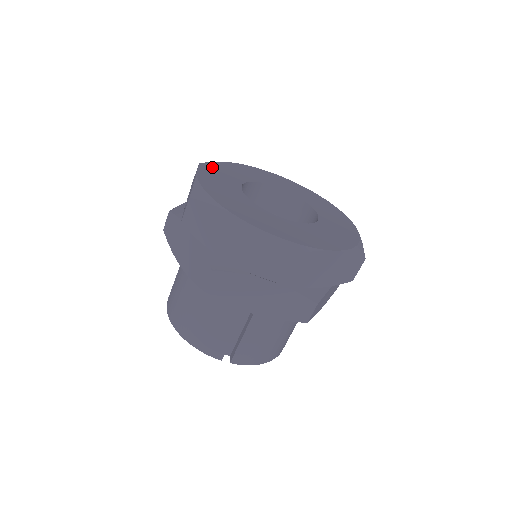
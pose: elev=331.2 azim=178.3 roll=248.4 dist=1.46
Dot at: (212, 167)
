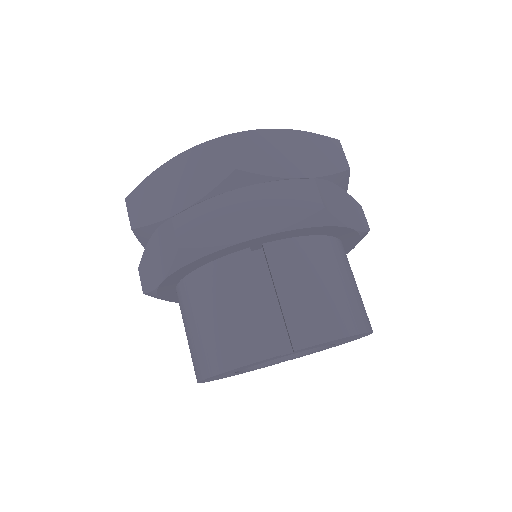
Dot at: occluded
